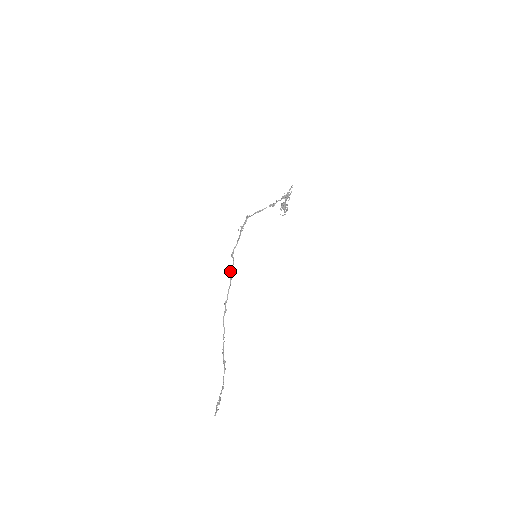
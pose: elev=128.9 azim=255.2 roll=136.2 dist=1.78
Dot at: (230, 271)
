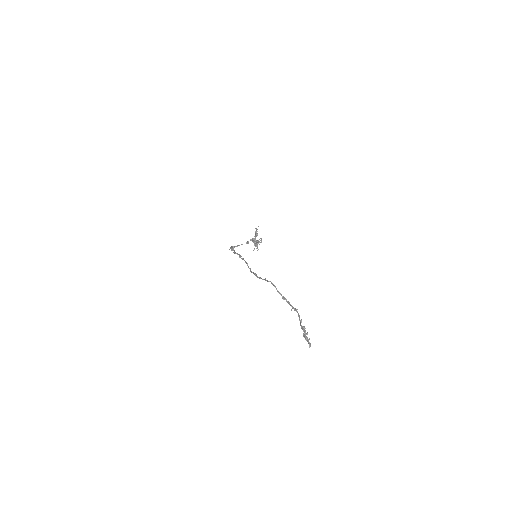
Dot at: (240, 257)
